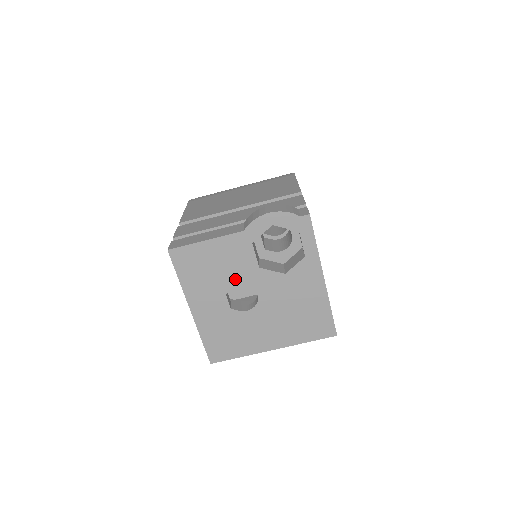
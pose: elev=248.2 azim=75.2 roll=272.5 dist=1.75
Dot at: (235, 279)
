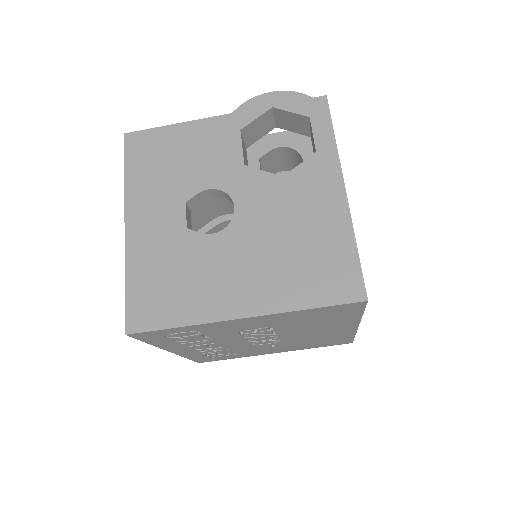
Dot at: (205, 180)
